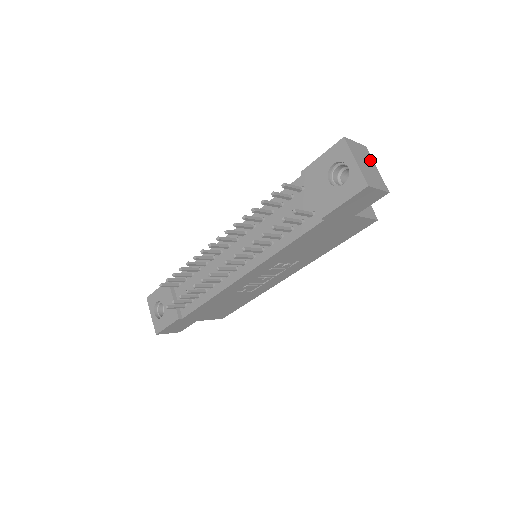
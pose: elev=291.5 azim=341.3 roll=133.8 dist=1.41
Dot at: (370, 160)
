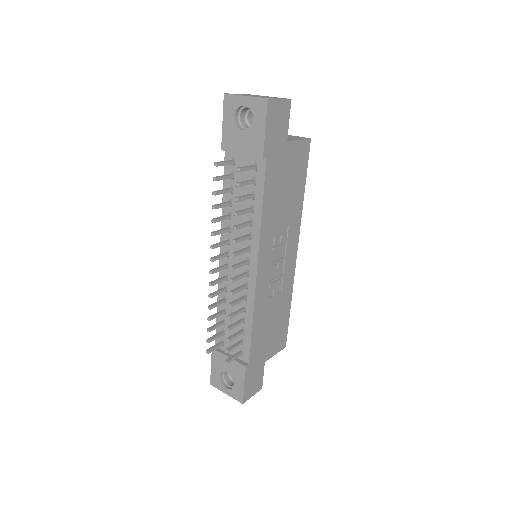
Dot at: occluded
